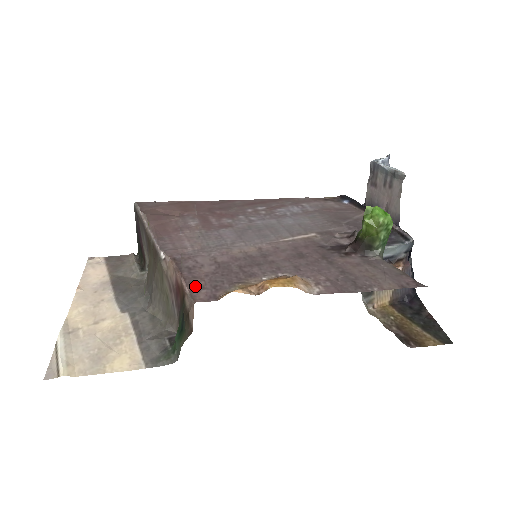
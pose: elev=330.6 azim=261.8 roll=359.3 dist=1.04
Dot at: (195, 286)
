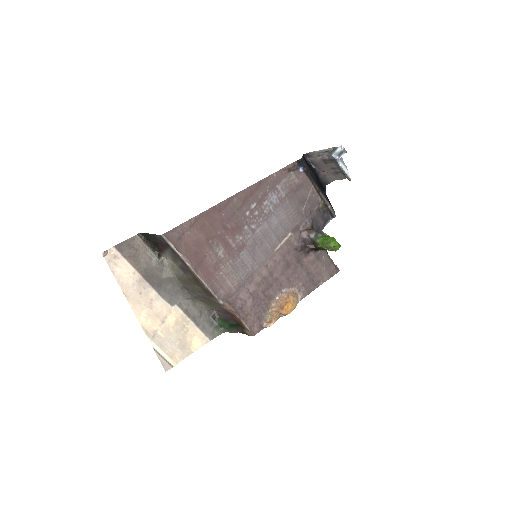
Dot at: (250, 323)
